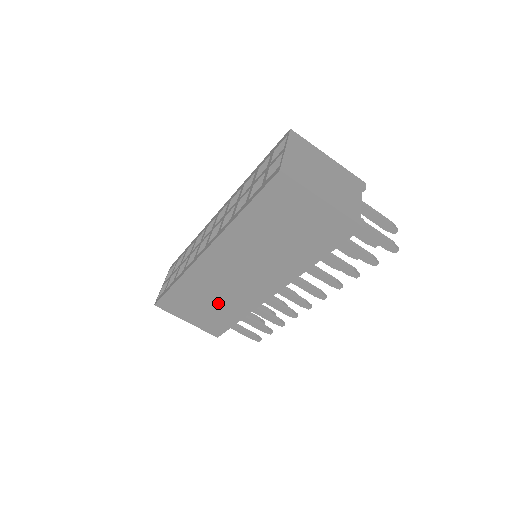
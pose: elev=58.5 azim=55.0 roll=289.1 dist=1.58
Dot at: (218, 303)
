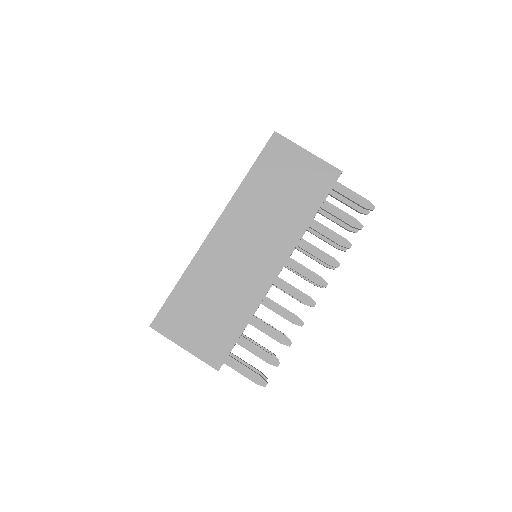
Dot at: (222, 303)
